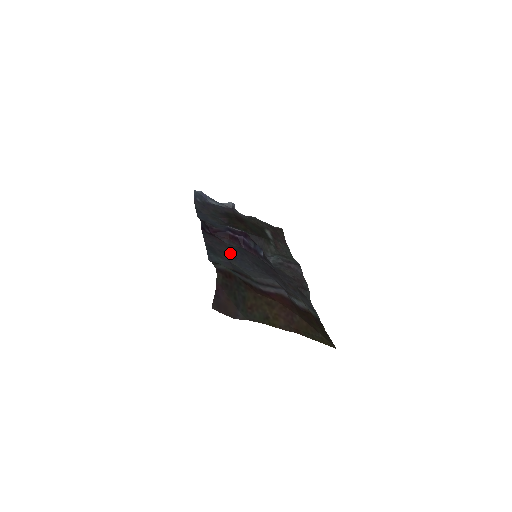
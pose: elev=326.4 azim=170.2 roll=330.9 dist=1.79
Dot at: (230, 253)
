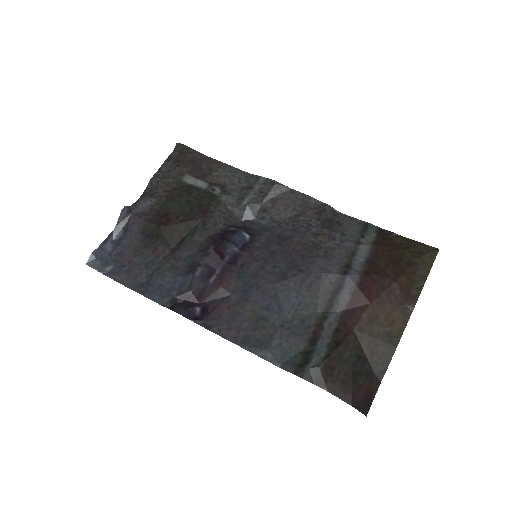
Dot at: (257, 310)
